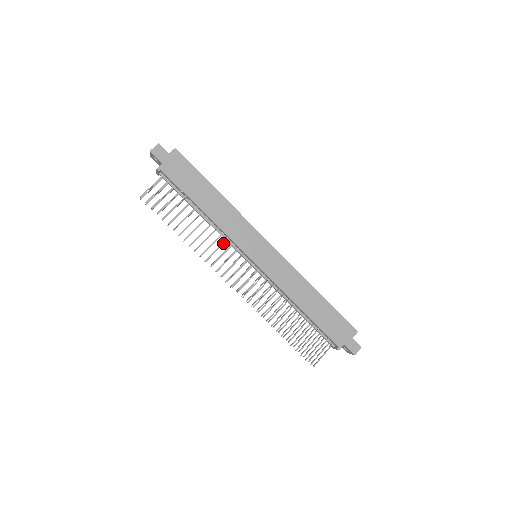
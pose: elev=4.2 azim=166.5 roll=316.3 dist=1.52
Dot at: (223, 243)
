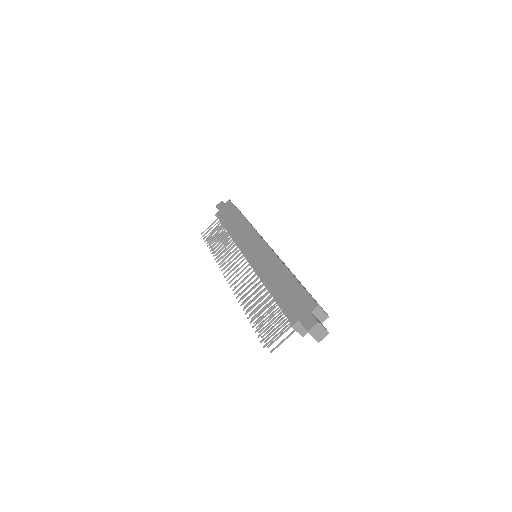
Dot at: (234, 250)
